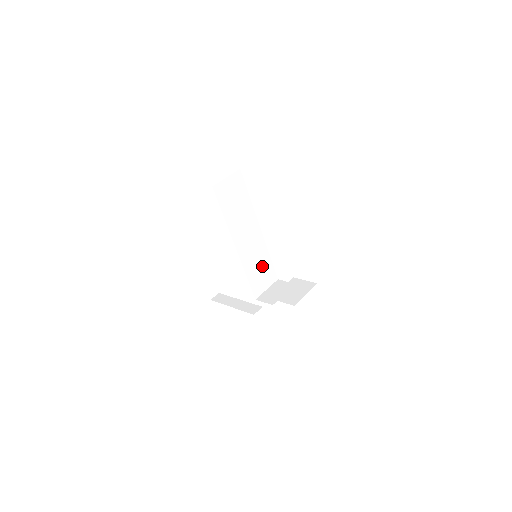
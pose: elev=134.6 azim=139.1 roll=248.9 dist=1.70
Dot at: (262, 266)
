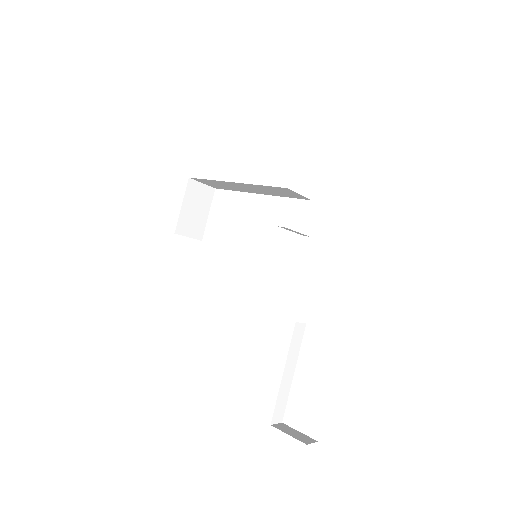
Dot at: occluded
